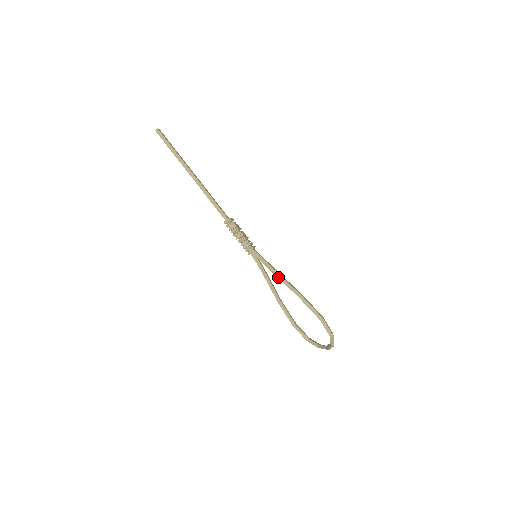
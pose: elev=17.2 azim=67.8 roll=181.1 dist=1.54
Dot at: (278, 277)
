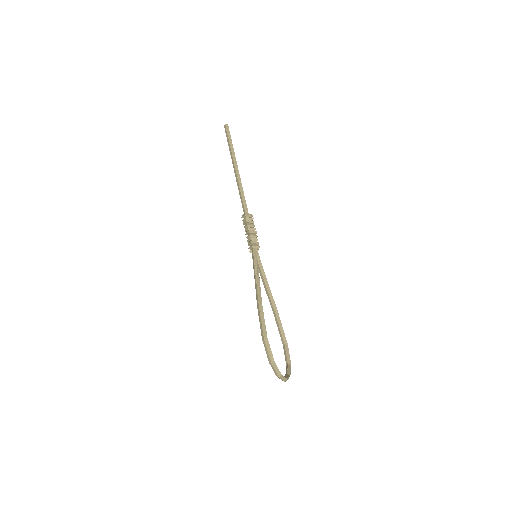
Dot at: (255, 281)
